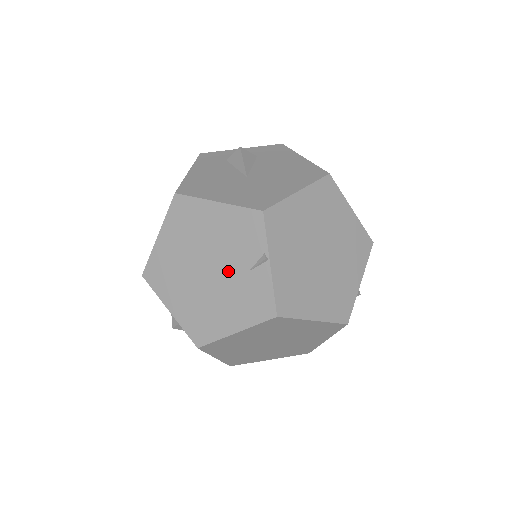
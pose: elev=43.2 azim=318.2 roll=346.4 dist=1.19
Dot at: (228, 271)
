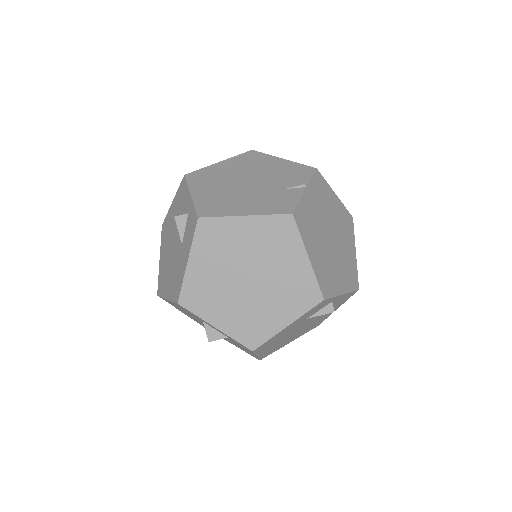
Dot at: (266, 186)
